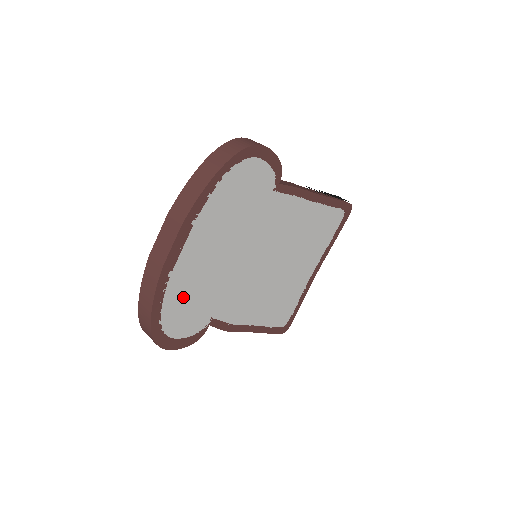
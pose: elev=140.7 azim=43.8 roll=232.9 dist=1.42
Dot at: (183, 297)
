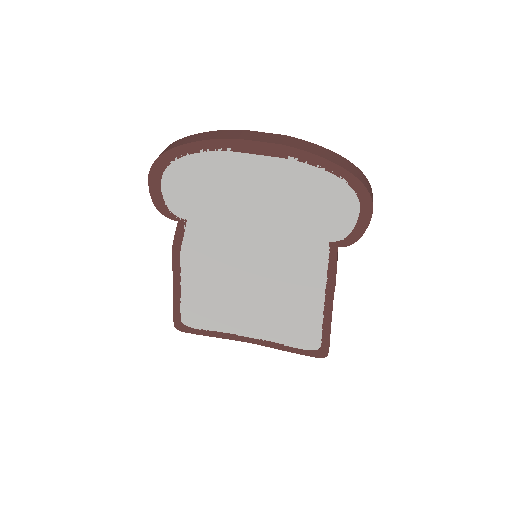
Dot at: (207, 176)
